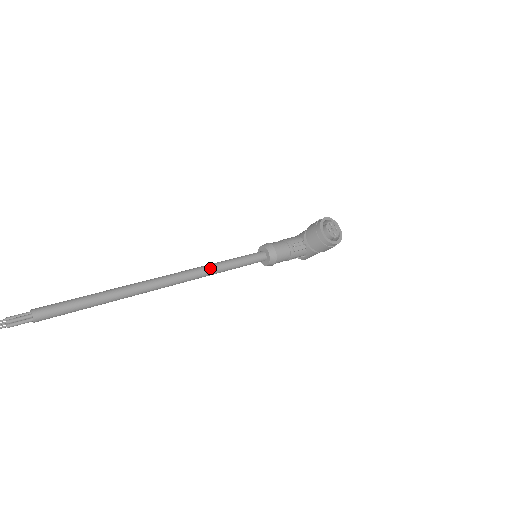
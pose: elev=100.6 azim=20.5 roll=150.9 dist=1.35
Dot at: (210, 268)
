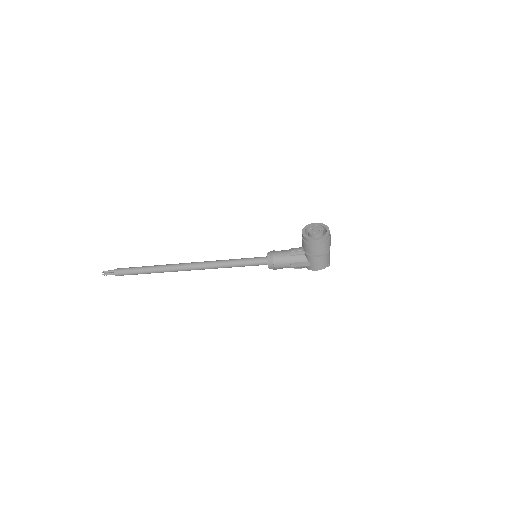
Dot at: (219, 261)
